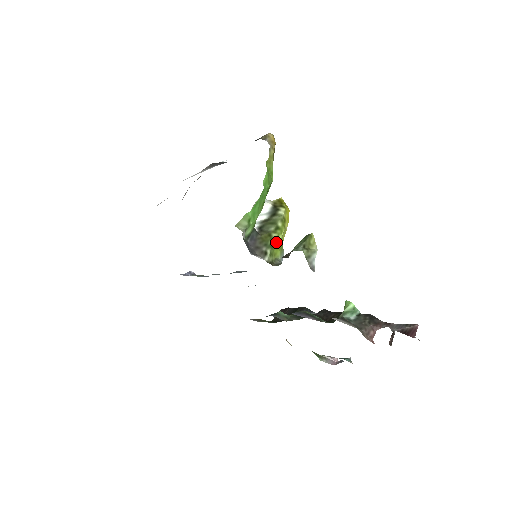
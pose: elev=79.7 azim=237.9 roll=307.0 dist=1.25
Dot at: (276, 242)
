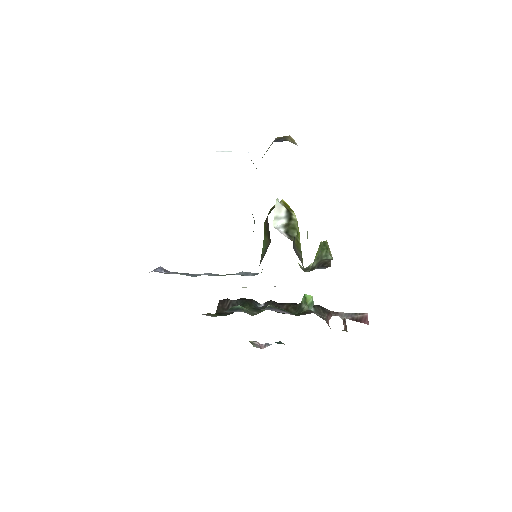
Dot at: occluded
